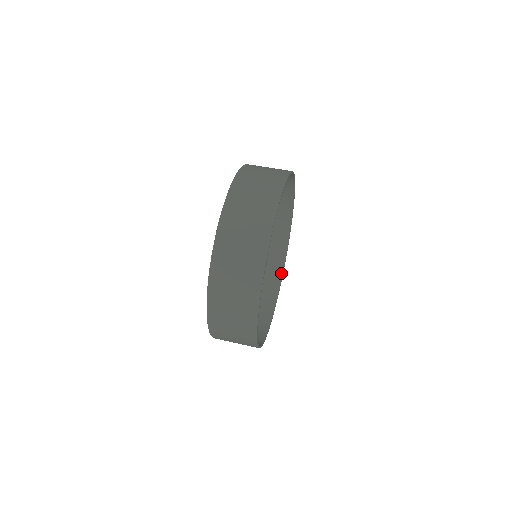
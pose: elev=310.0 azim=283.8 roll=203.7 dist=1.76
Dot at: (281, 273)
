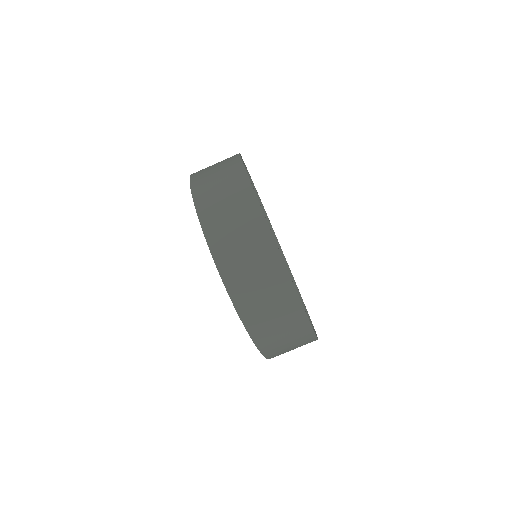
Dot at: (268, 224)
